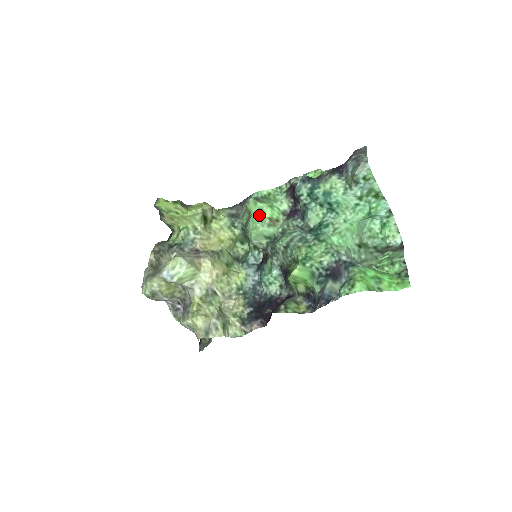
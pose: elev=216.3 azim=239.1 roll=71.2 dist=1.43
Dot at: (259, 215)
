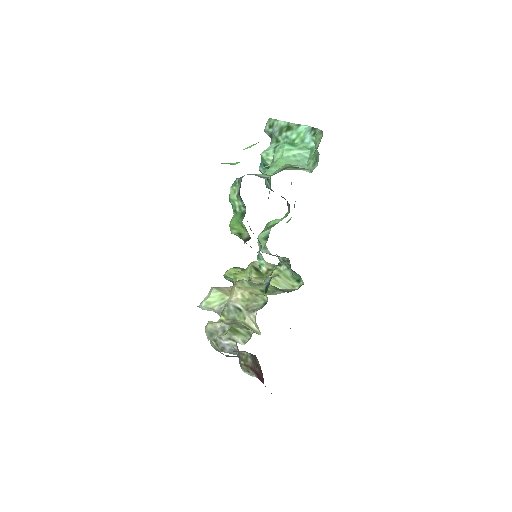
Dot at: occluded
